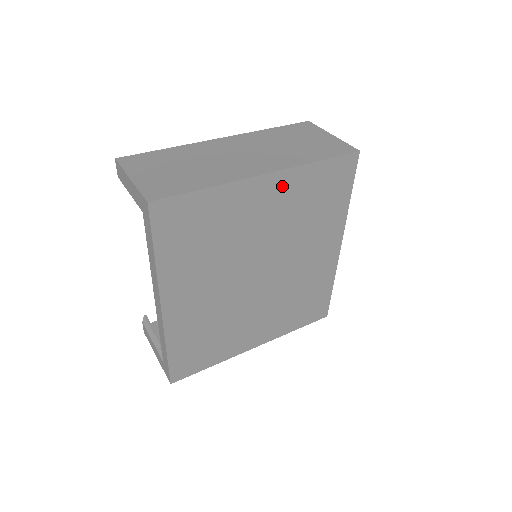
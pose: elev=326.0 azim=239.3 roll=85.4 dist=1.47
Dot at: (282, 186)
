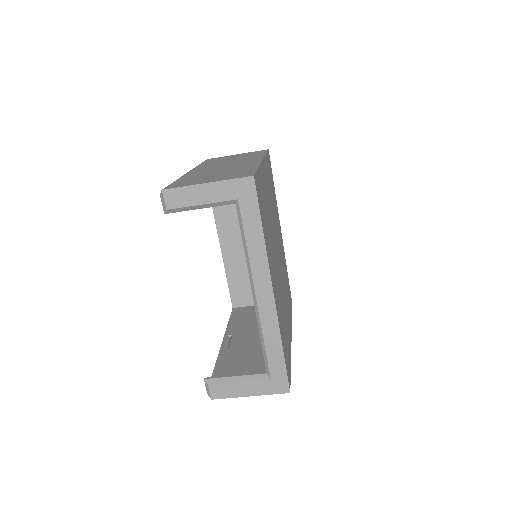
Dot at: (266, 172)
